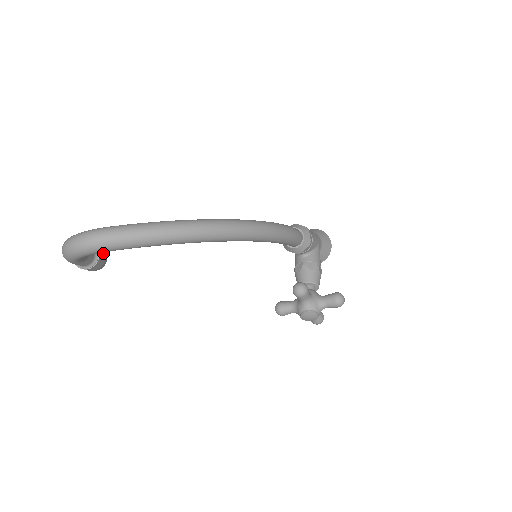
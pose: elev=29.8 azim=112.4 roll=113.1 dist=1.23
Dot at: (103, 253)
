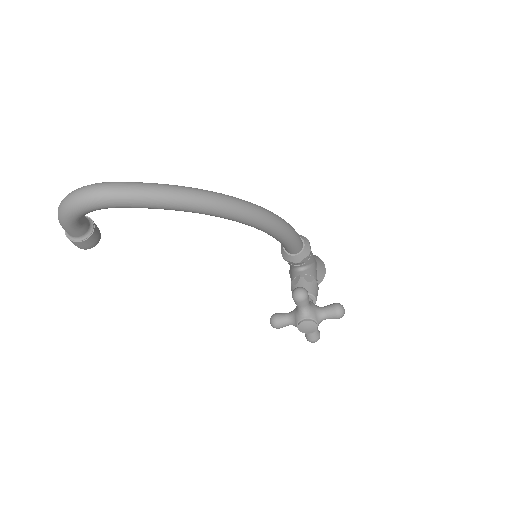
Dot at: (98, 229)
